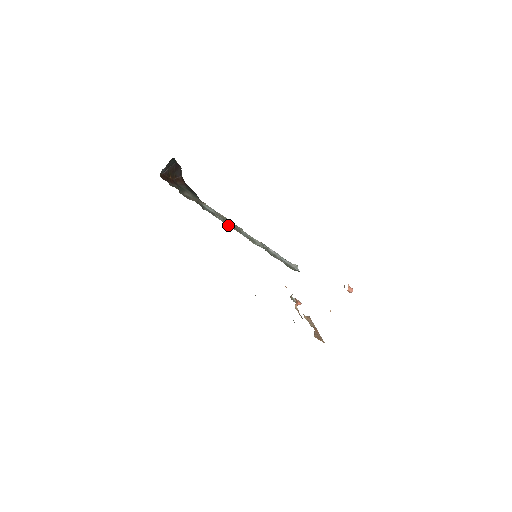
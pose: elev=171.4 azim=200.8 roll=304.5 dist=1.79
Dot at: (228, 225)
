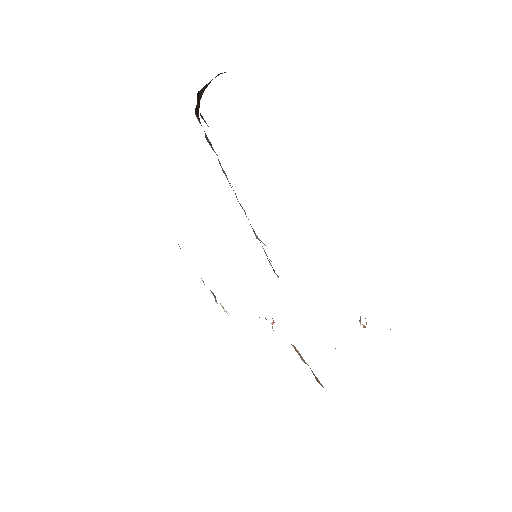
Dot at: occluded
